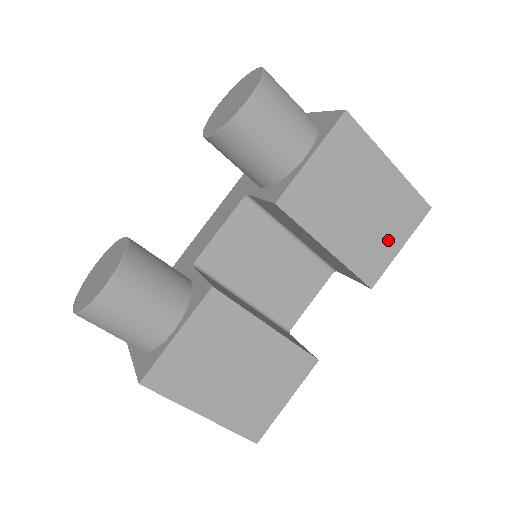
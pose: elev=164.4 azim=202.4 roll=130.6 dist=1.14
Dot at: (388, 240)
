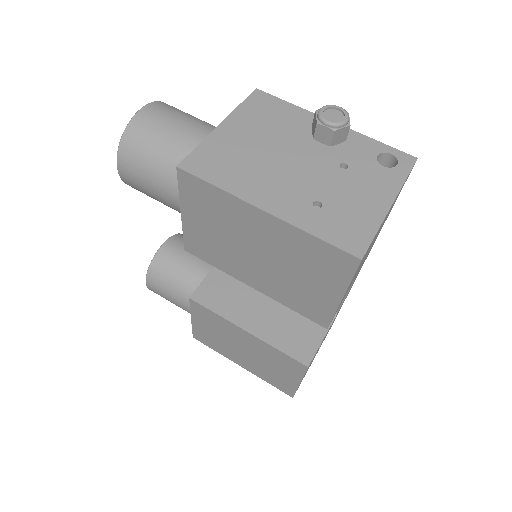
Dot at: (316, 288)
